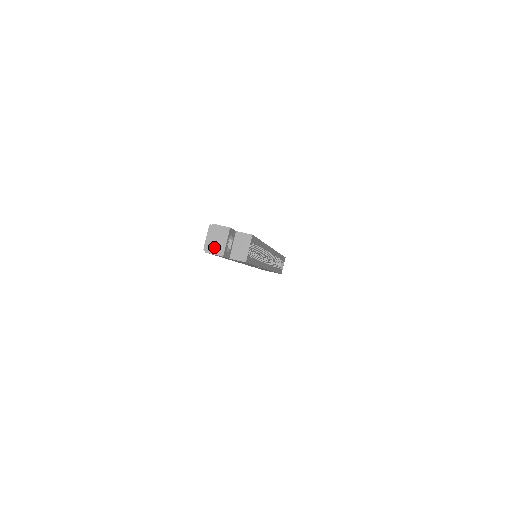
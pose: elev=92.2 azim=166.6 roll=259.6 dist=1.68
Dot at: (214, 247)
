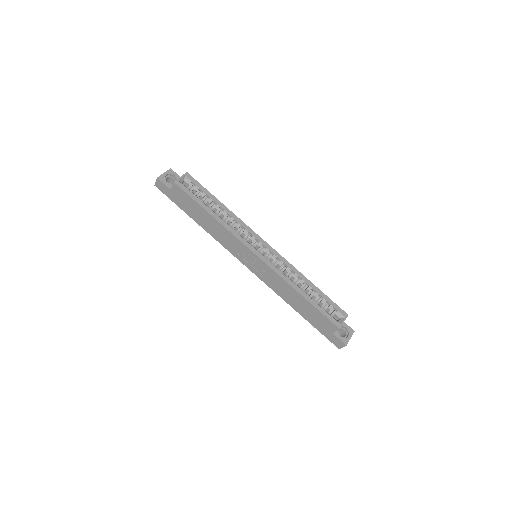
Dot at: occluded
